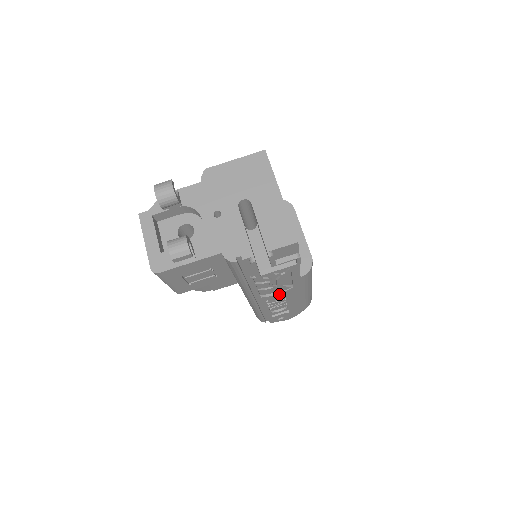
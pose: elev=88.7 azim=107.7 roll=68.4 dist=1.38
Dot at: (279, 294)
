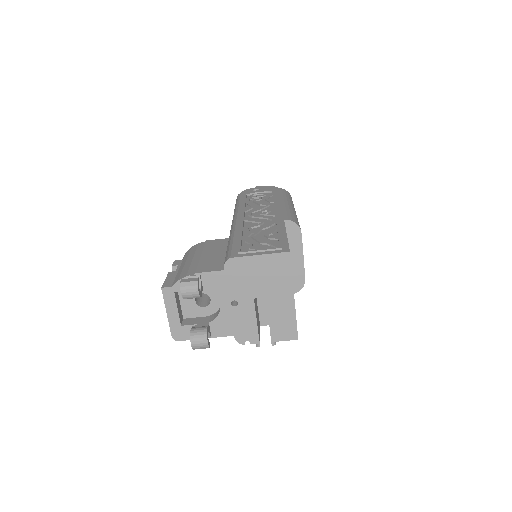
Dot at: occluded
